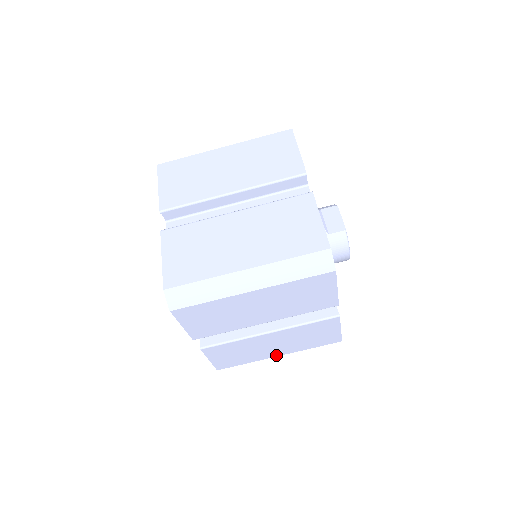
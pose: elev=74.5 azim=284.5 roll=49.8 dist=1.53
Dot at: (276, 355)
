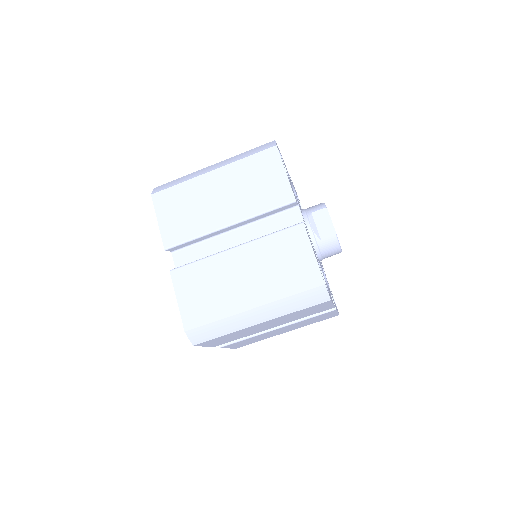
Dot at: (284, 332)
